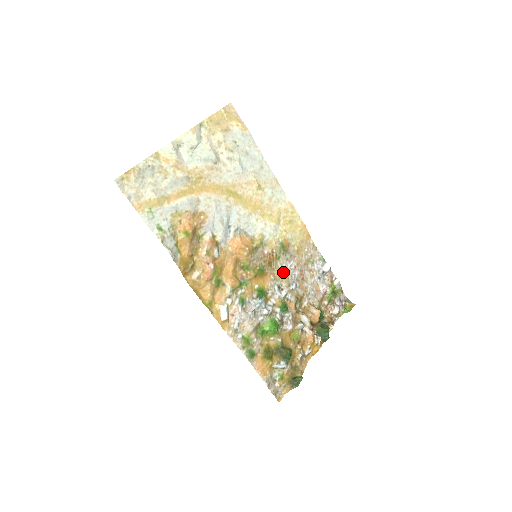
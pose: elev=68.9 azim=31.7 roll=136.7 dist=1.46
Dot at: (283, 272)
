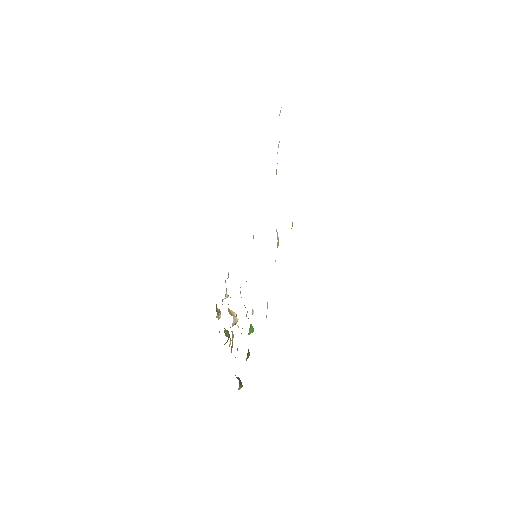
Dot at: occluded
